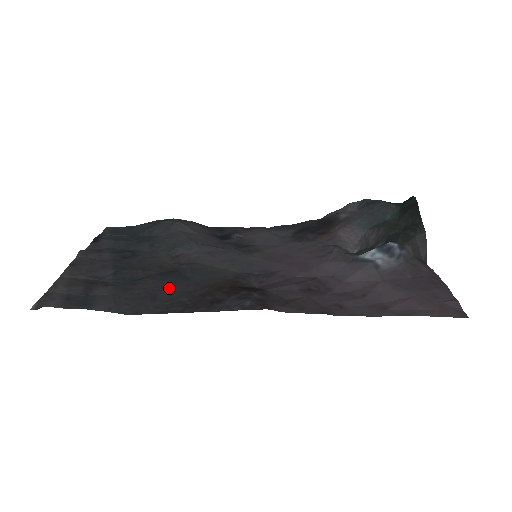
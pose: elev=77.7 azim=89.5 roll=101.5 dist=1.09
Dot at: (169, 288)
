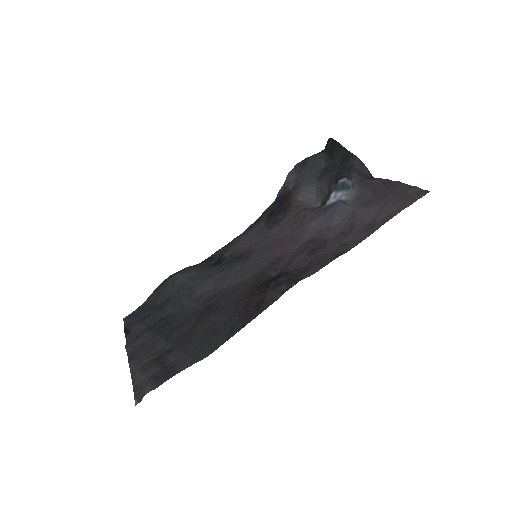
Dot at: (218, 320)
